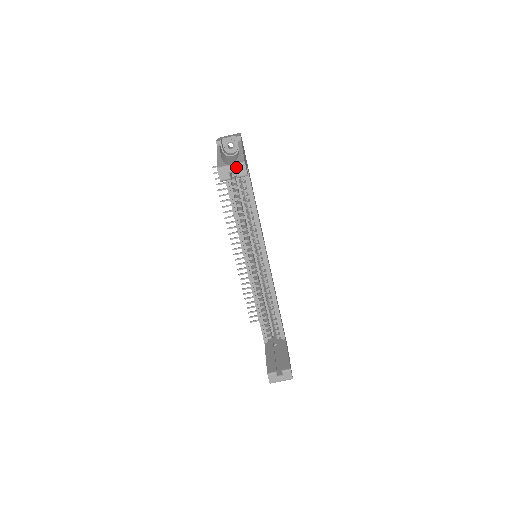
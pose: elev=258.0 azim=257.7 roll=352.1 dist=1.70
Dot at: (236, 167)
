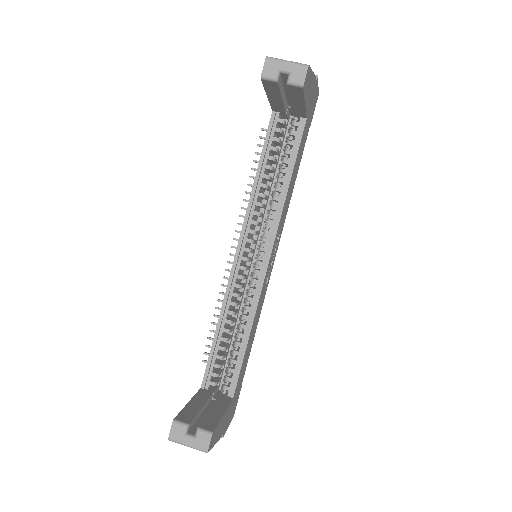
Dot at: (293, 66)
